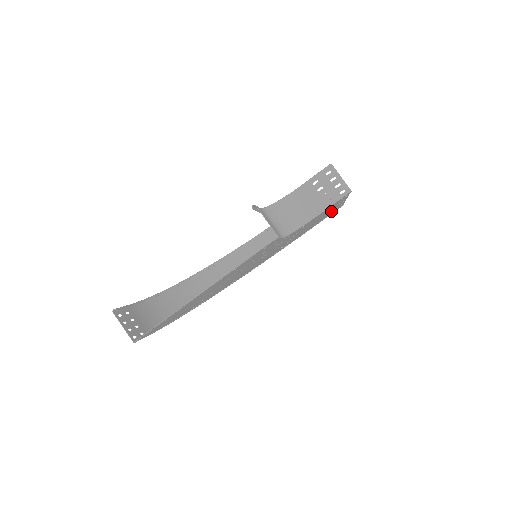
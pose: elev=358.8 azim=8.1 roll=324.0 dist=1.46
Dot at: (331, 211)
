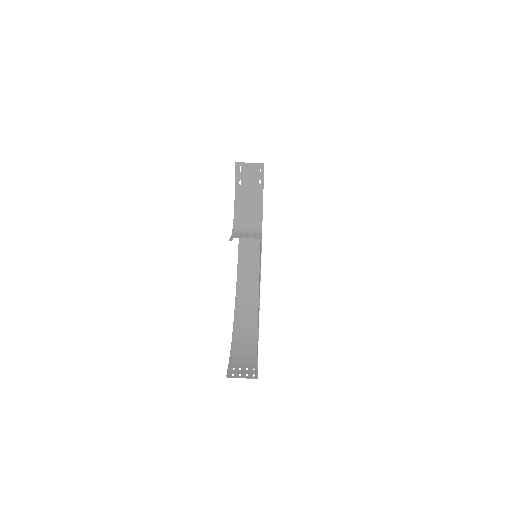
Dot at: occluded
